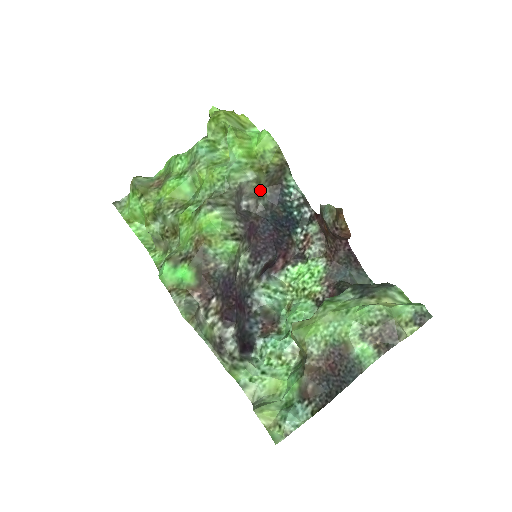
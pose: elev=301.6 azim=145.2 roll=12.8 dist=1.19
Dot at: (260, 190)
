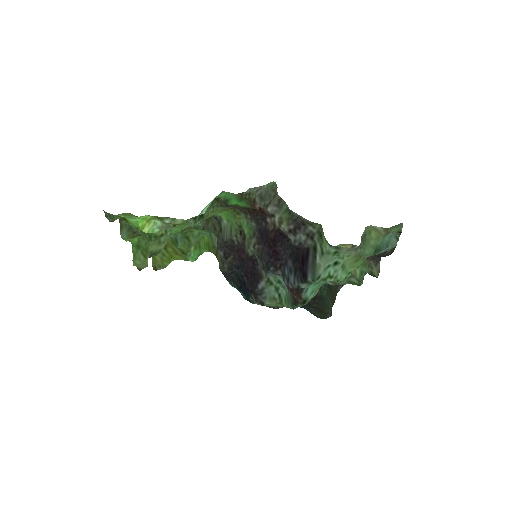
Dot at: (221, 262)
